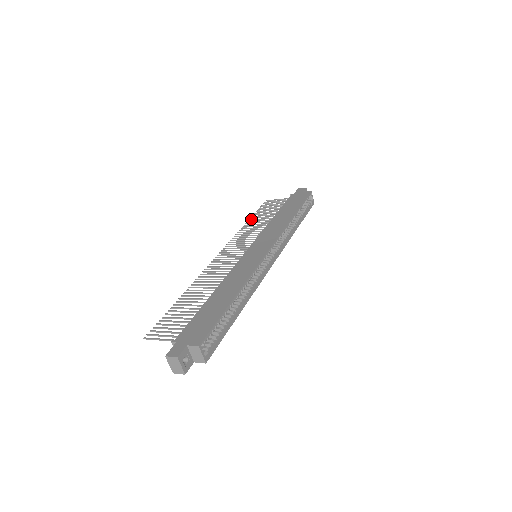
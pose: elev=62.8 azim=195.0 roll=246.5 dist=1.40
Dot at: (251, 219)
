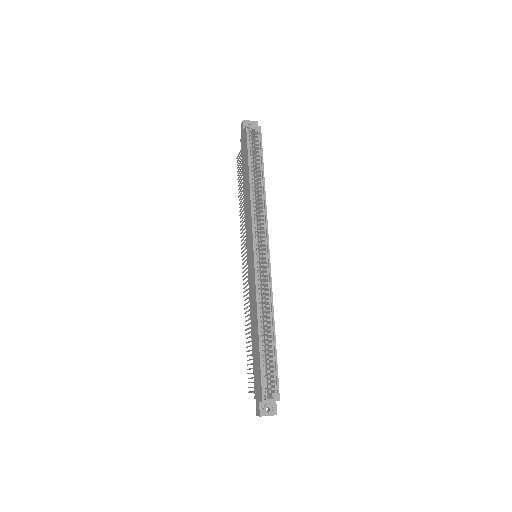
Dot at: (239, 200)
